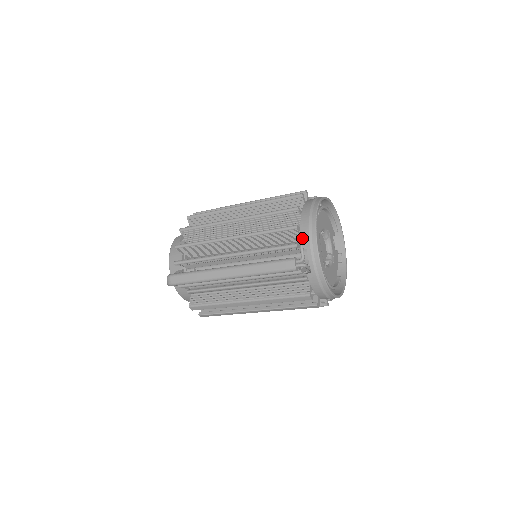
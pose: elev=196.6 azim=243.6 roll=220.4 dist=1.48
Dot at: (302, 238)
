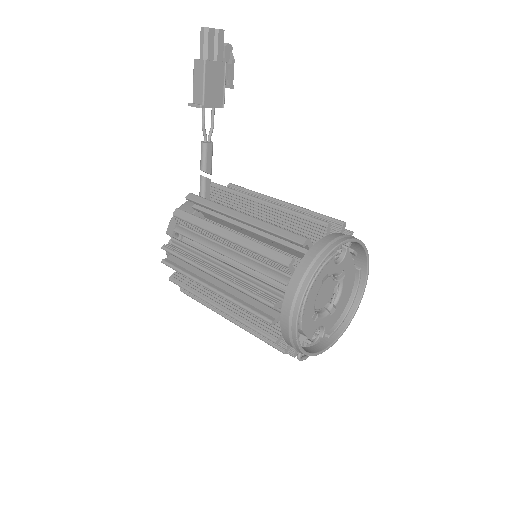
Dot at: occluded
